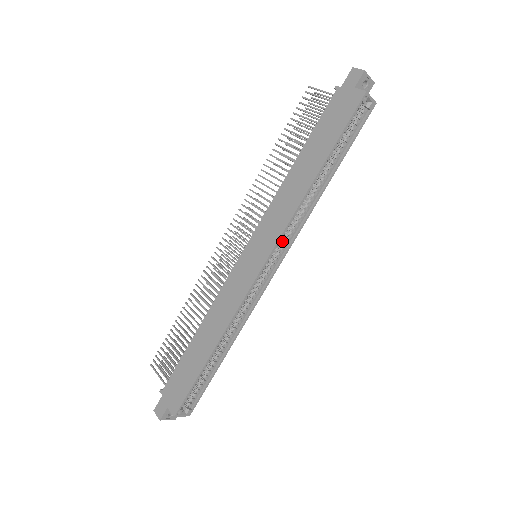
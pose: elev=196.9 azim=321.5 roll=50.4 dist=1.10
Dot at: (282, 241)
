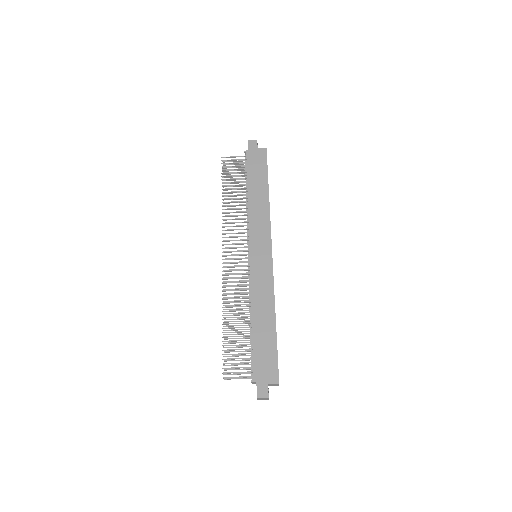
Dot at: occluded
